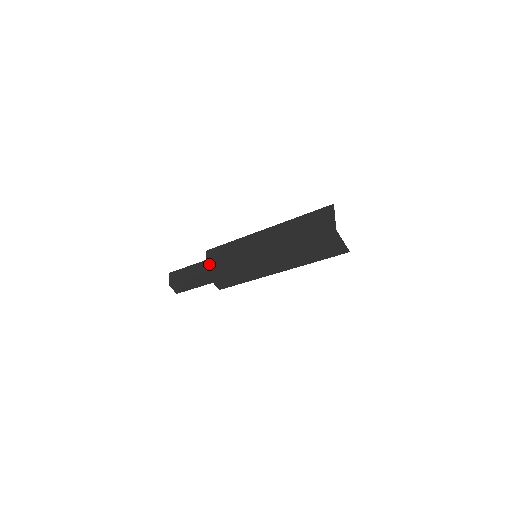
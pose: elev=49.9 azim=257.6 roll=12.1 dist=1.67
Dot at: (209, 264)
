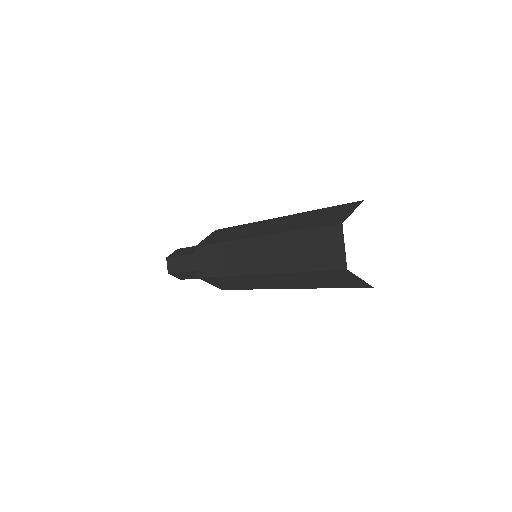
Dot at: (200, 267)
